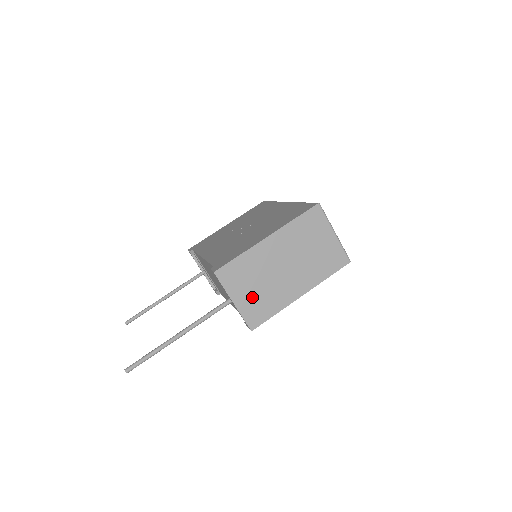
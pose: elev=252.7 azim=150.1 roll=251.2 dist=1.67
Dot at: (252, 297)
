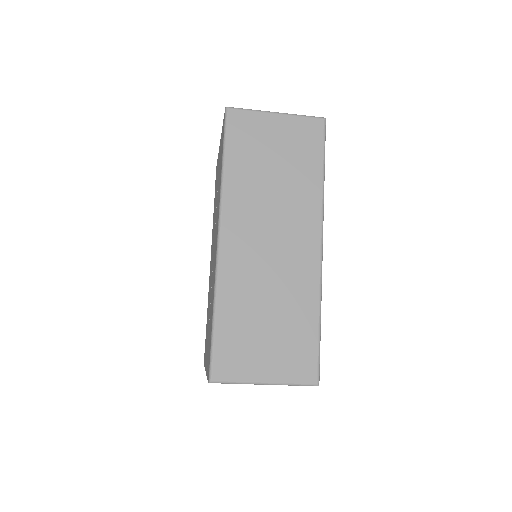
Dot at: occluded
